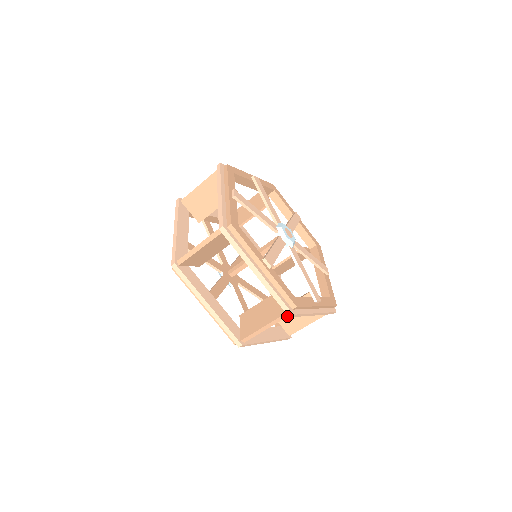
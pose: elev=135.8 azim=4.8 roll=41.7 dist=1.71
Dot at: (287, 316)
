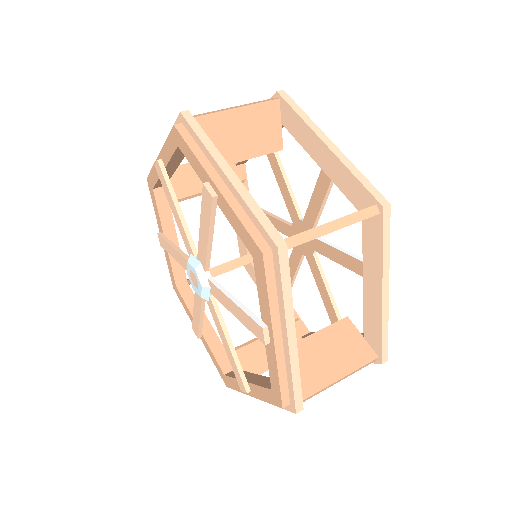
Dot at: (374, 214)
